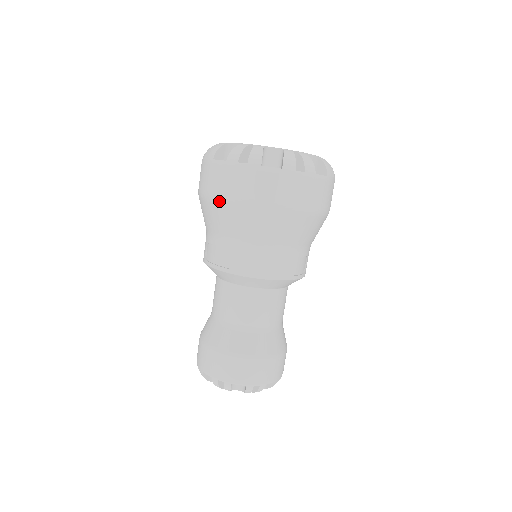
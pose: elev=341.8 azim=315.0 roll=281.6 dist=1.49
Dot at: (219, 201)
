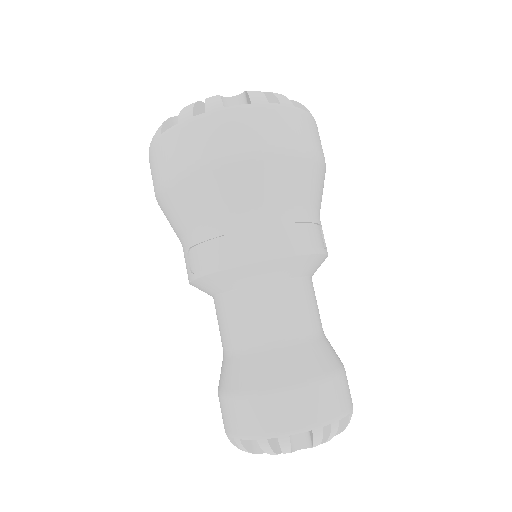
Dot at: (184, 176)
